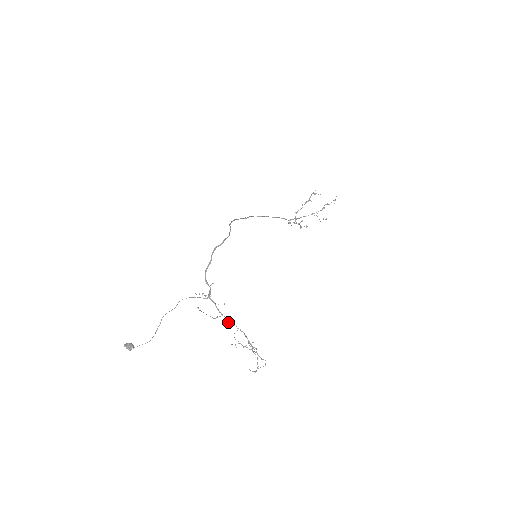
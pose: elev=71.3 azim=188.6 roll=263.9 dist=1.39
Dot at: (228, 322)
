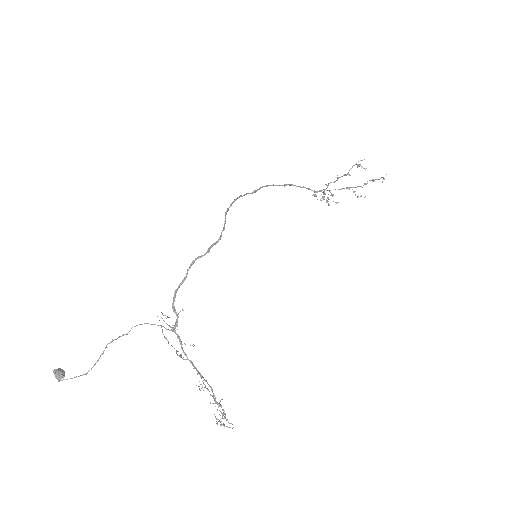
Dot at: (194, 368)
